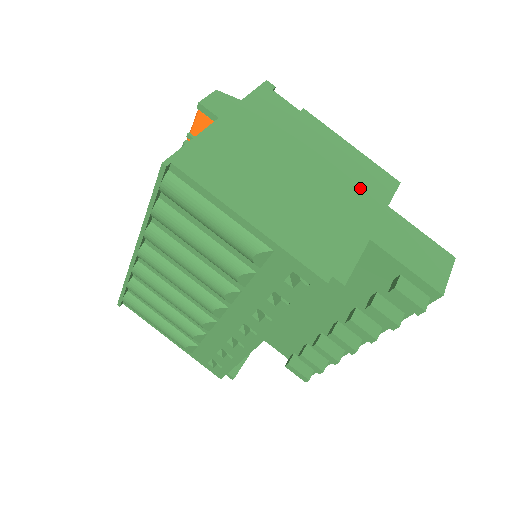
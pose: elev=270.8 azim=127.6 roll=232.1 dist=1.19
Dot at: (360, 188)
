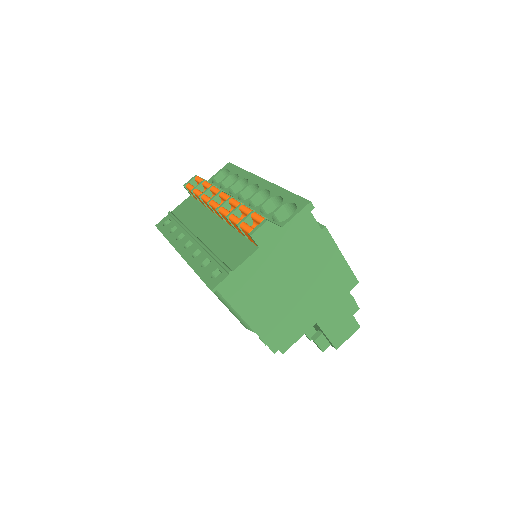
Dot at: (328, 291)
